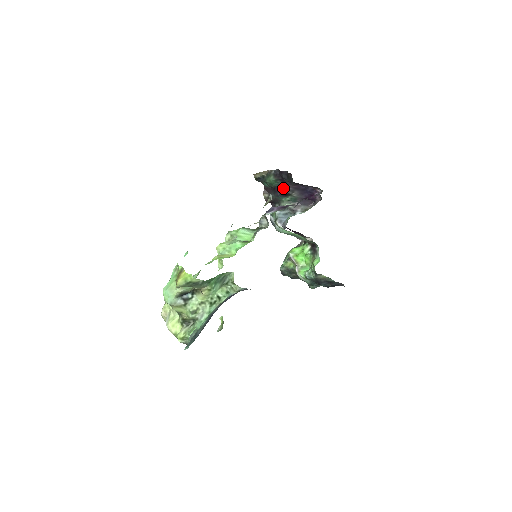
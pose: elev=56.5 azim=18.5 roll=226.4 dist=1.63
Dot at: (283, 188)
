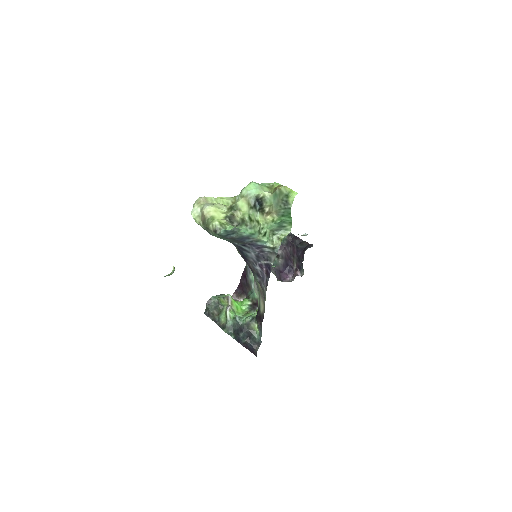
Dot at: (281, 249)
